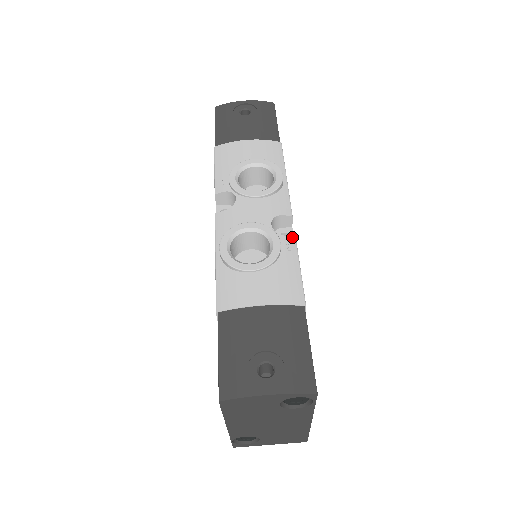
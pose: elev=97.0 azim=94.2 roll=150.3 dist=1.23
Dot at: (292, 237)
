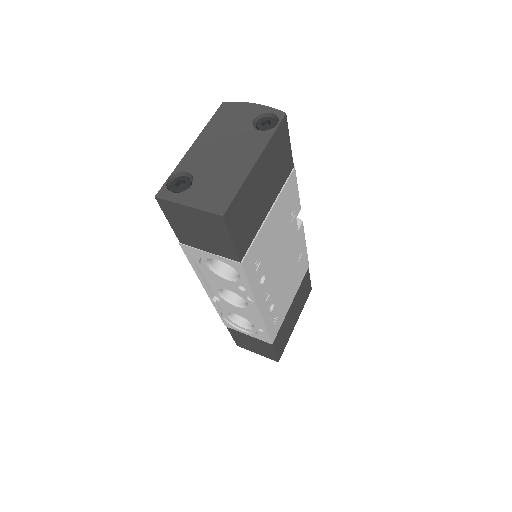
Dot at: occluded
